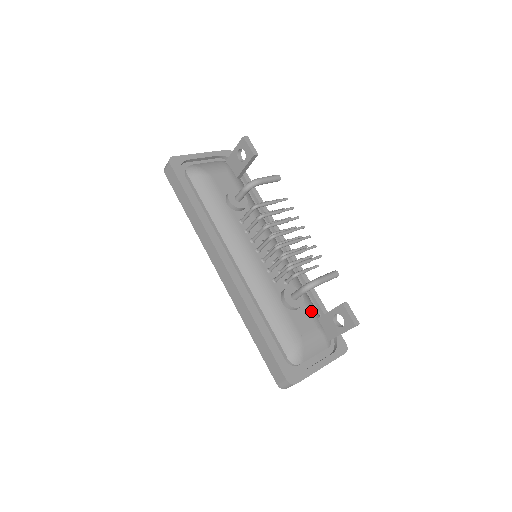
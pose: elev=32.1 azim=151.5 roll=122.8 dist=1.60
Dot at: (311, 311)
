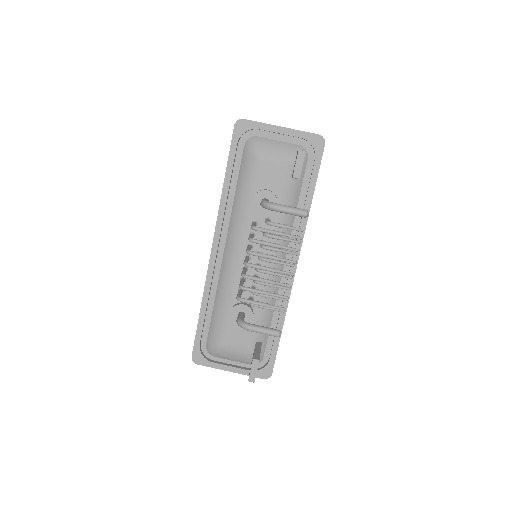
Dot at: (254, 333)
